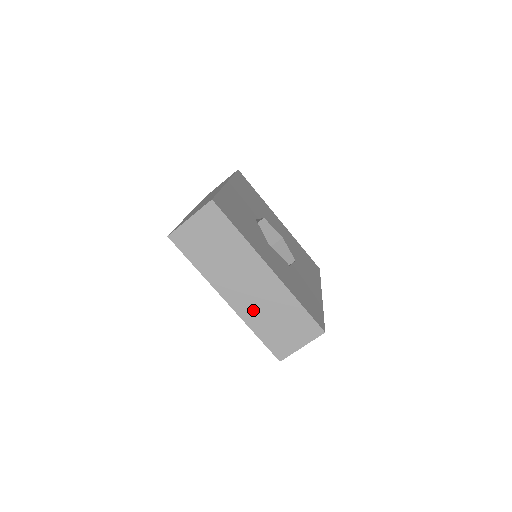
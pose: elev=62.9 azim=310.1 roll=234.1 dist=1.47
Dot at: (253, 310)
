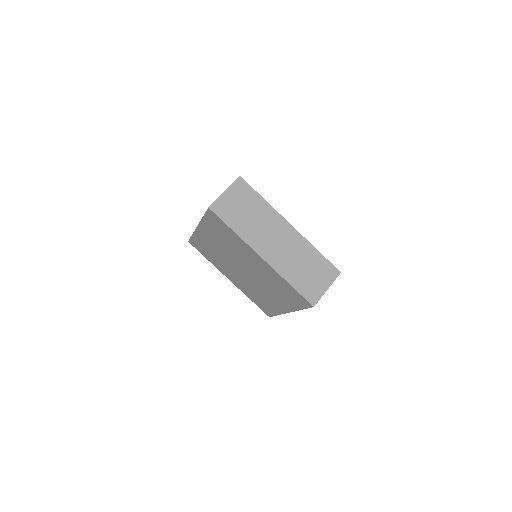
Dot at: occluded
